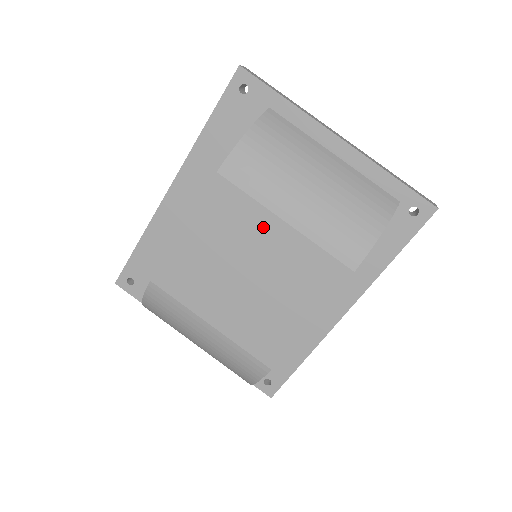
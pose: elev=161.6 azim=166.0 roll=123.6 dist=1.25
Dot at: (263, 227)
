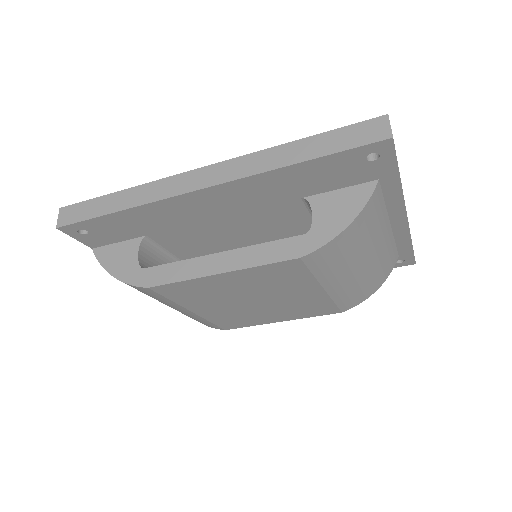
Dot at: (303, 288)
